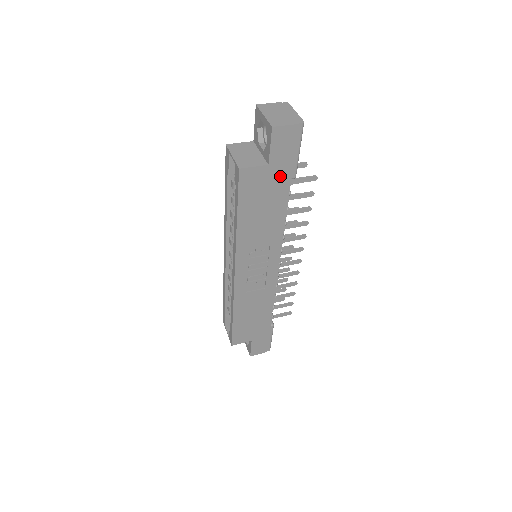
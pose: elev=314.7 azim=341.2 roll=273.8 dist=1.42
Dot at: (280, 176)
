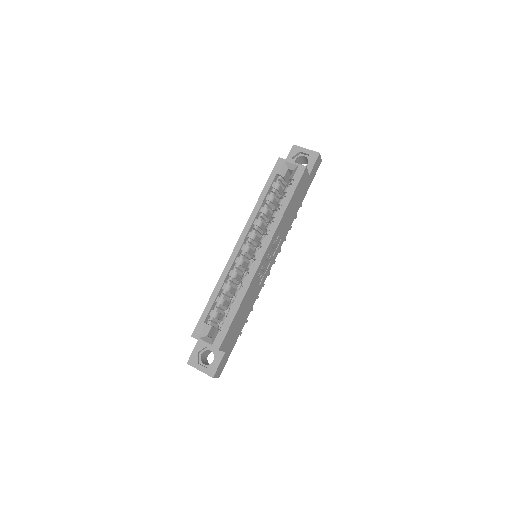
Dot at: (306, 188)
